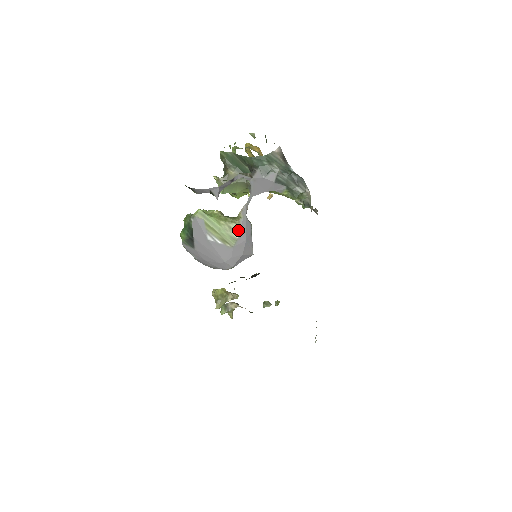
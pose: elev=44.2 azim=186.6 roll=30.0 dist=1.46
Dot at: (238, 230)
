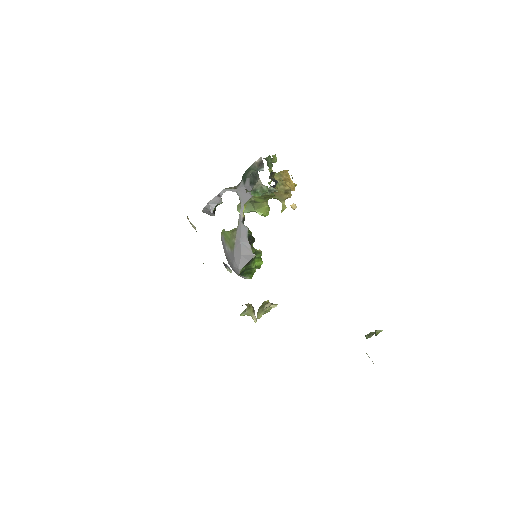
Dot at: (236, 235)
